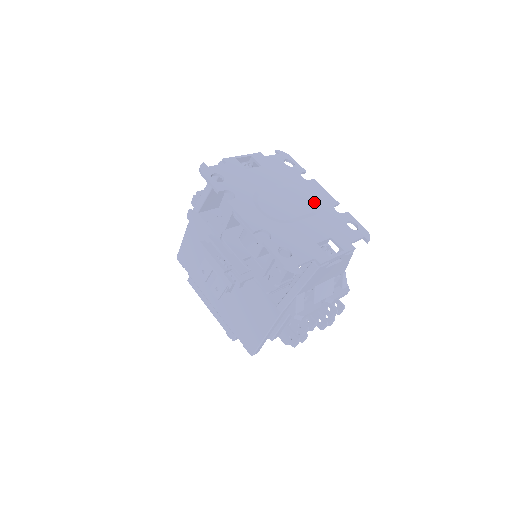
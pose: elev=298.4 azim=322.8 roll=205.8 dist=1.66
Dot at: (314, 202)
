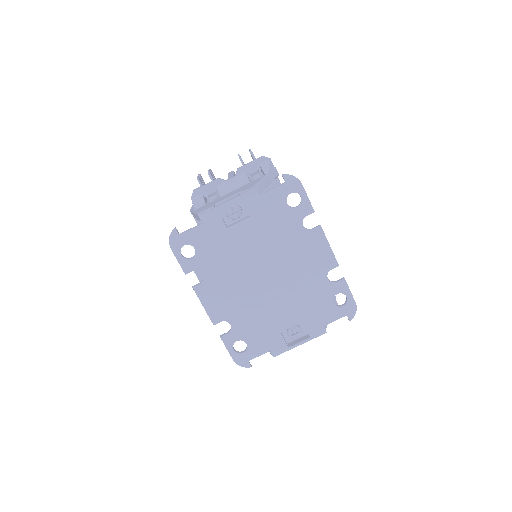
Dot at: (303, 269)
